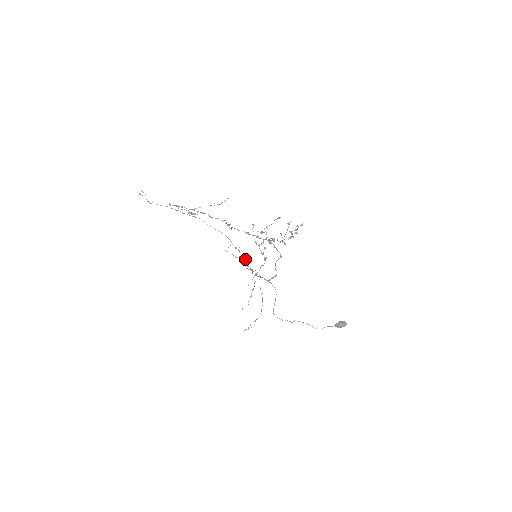
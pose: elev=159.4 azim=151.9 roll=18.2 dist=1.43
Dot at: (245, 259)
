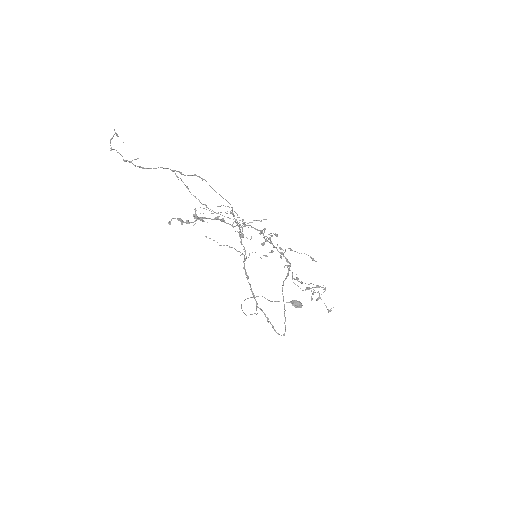
Dot at: (240, 229)
